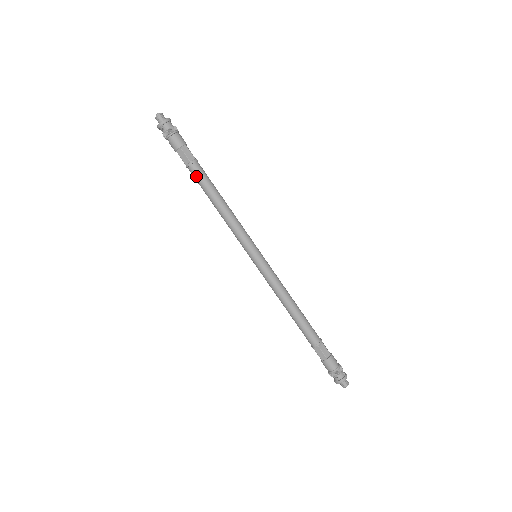
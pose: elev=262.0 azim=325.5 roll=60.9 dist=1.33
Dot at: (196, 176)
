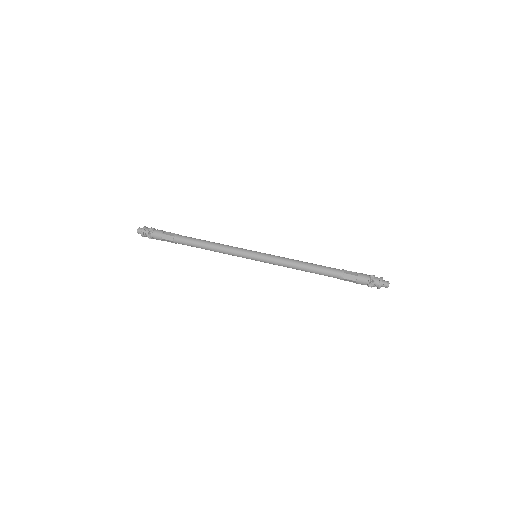
Dot at: (183, 241)
